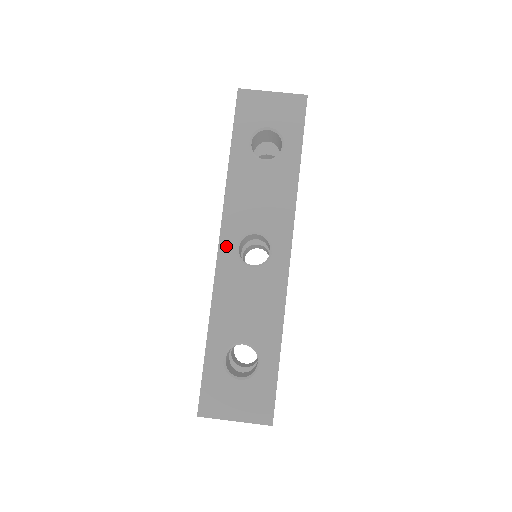
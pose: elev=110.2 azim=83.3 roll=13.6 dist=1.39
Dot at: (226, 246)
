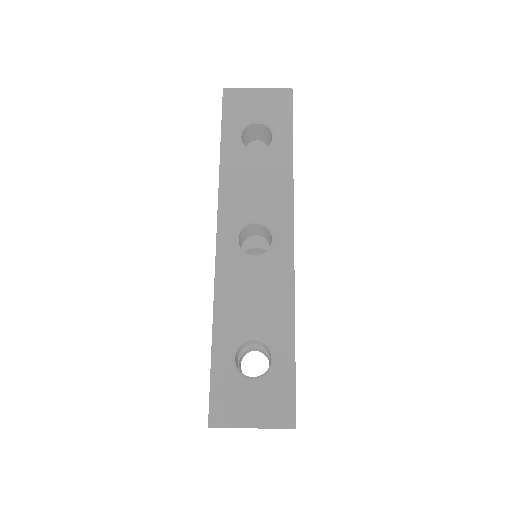
Dot at: (225, 238)
